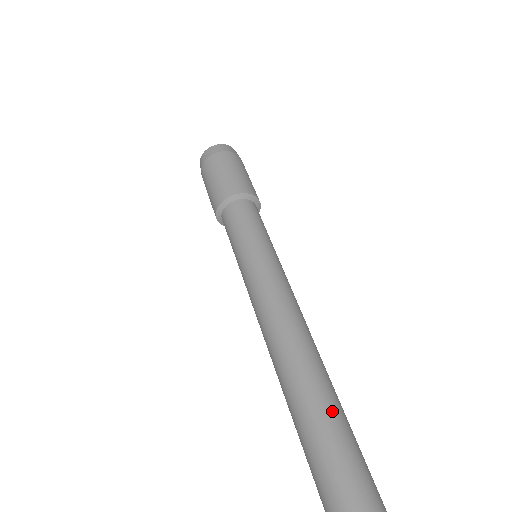
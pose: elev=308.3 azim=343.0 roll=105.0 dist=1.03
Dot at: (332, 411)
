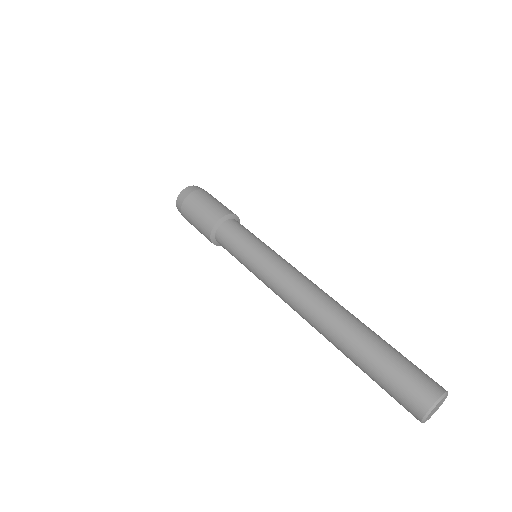
Dot at: (364, 328)
